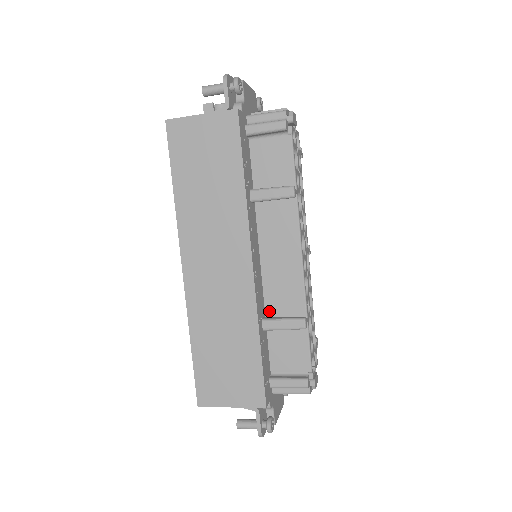
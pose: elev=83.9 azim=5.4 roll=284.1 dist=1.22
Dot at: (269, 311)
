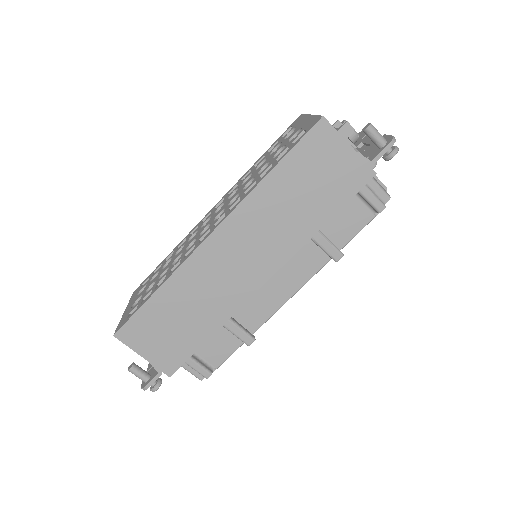
Dot at: occluded
